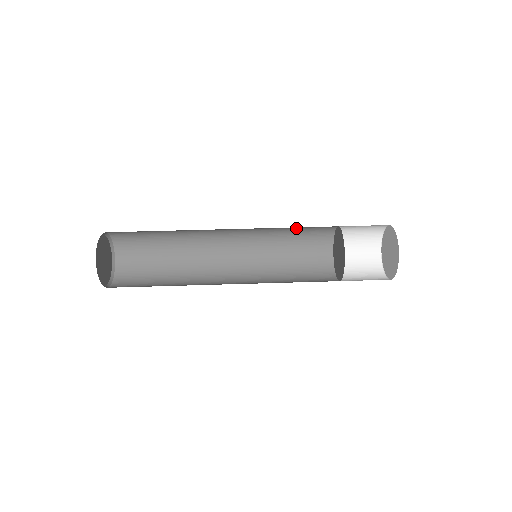
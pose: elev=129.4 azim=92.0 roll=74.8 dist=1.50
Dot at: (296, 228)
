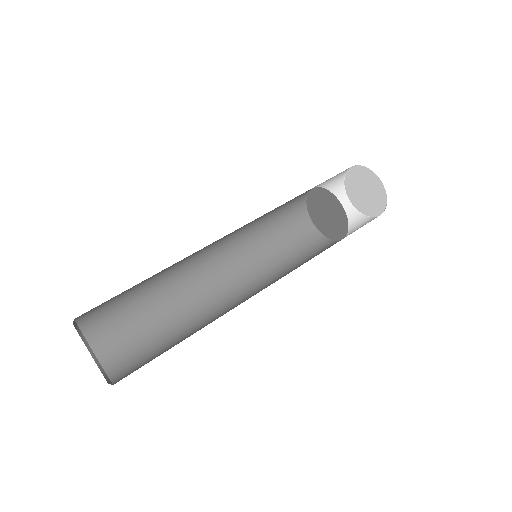
Dot at: occluded
